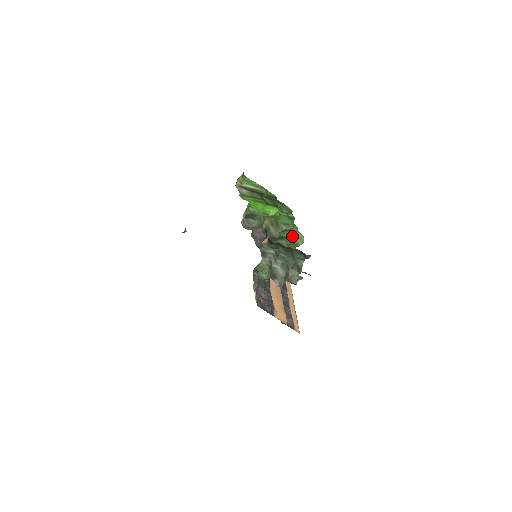
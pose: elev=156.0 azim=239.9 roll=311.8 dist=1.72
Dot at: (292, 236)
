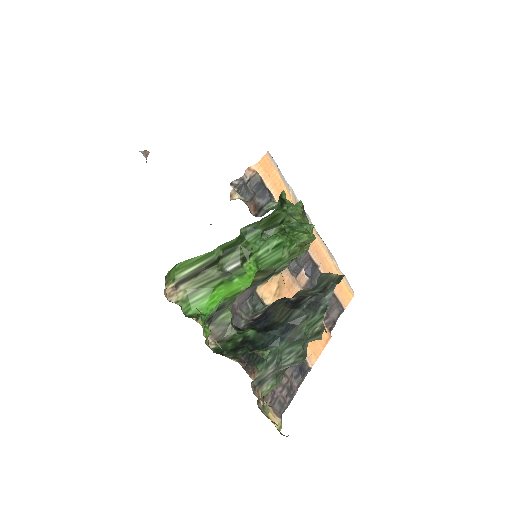
Dot at: occluded
